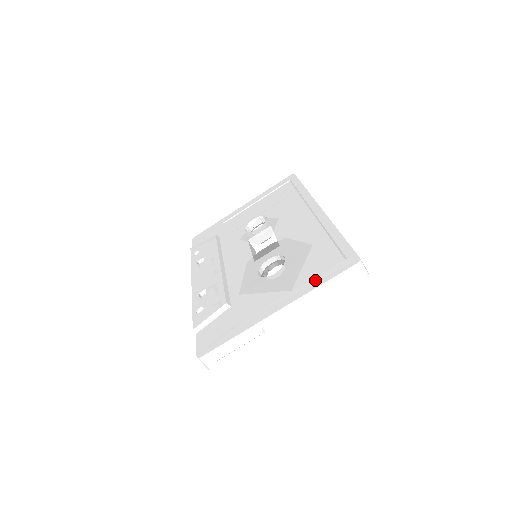
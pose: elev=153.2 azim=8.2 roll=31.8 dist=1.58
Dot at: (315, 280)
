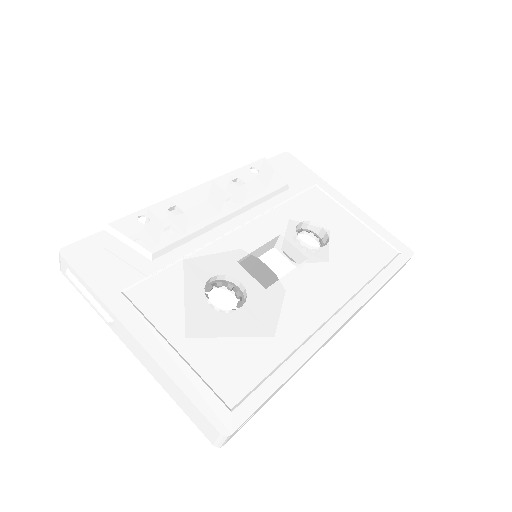
Dot at: (190, 375)
